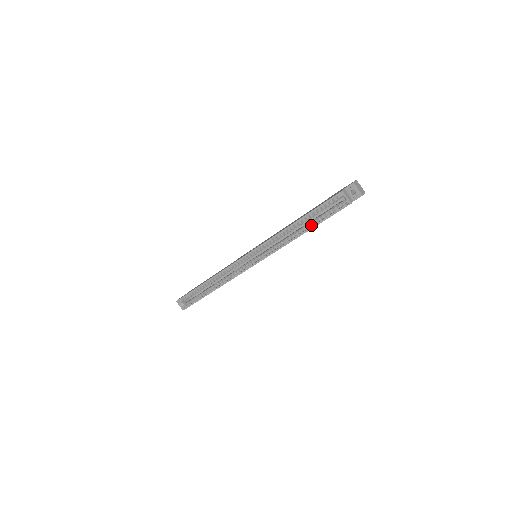
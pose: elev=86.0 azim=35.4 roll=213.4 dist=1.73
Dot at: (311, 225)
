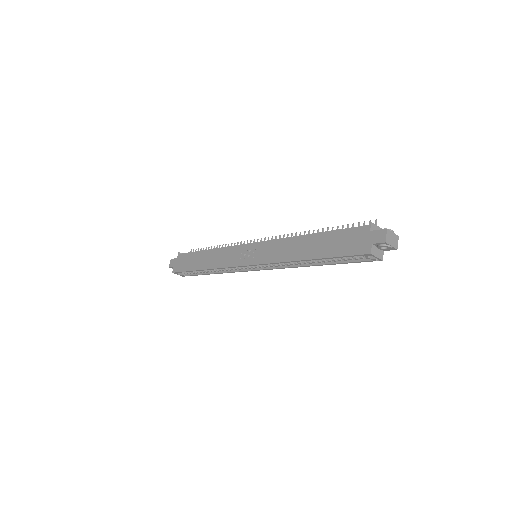
Dot at: occluded
